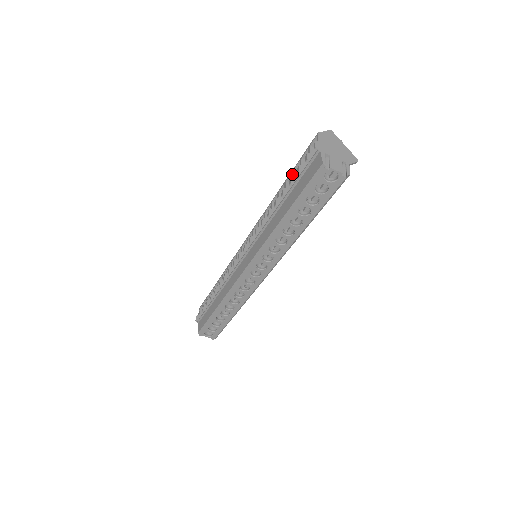
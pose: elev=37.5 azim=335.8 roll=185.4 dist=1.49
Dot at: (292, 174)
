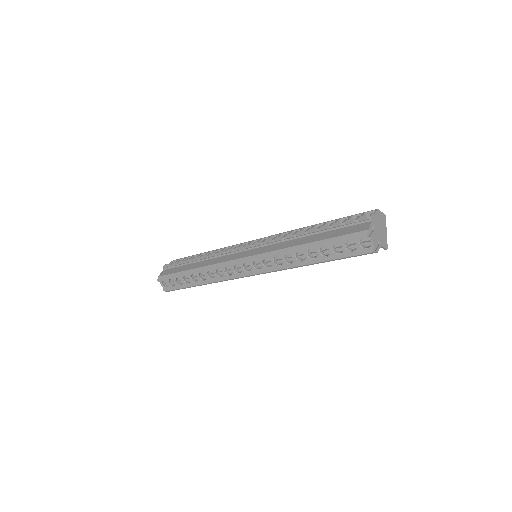
Dot at: (336, 221)
